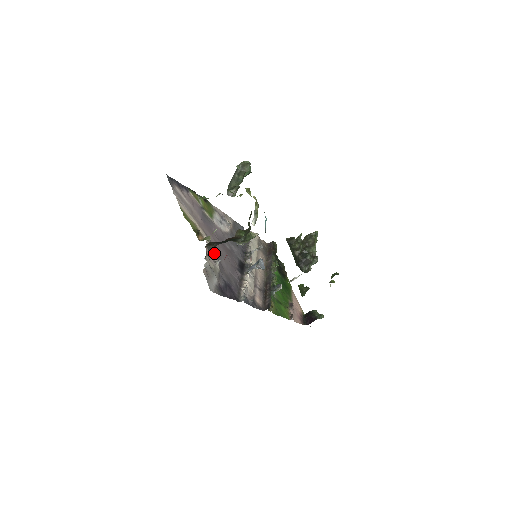
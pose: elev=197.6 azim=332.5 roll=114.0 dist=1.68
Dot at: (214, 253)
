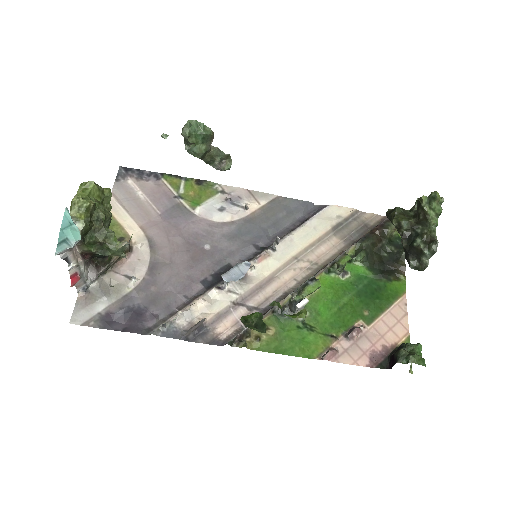
Dot at: (146, 263)
